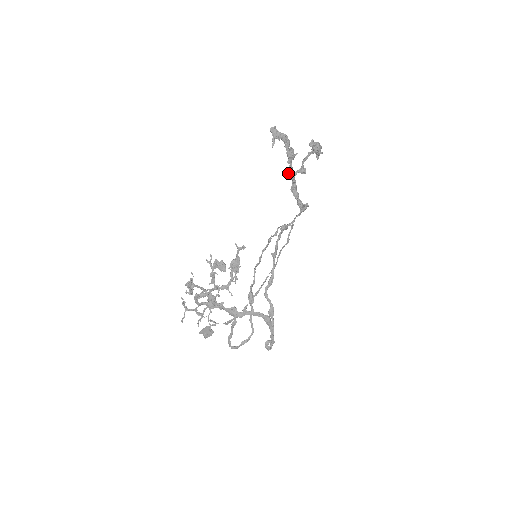
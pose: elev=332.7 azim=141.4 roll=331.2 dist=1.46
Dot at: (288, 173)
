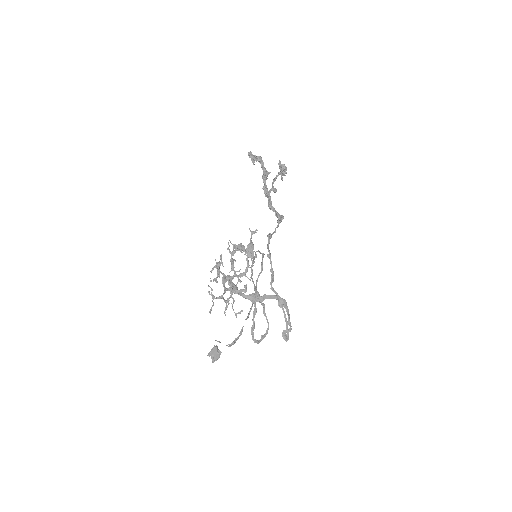
Dot at: (265, 190)
